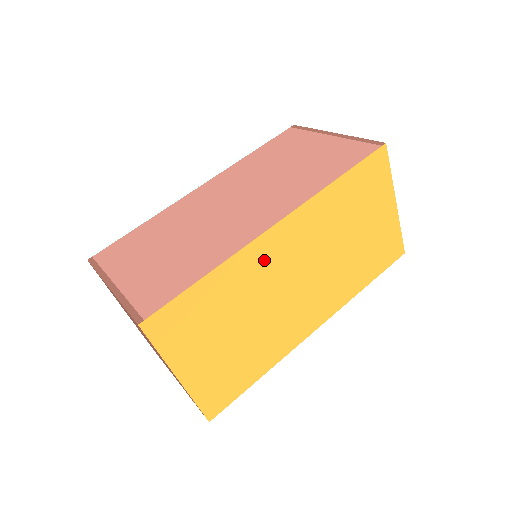
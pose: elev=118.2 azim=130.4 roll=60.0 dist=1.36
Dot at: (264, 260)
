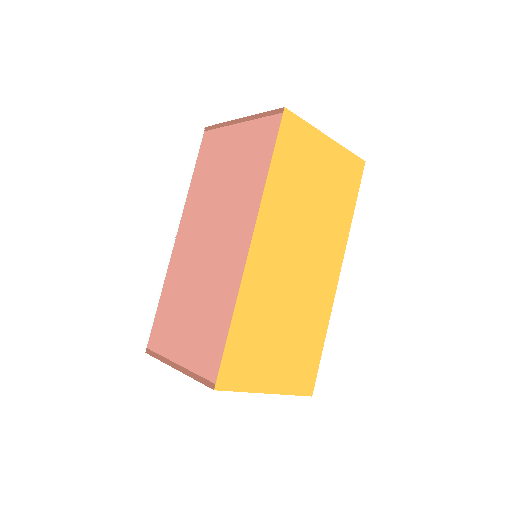
Dot at: (263, 273)
